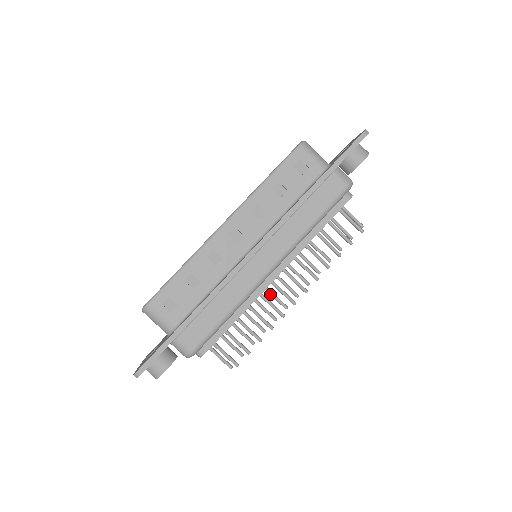
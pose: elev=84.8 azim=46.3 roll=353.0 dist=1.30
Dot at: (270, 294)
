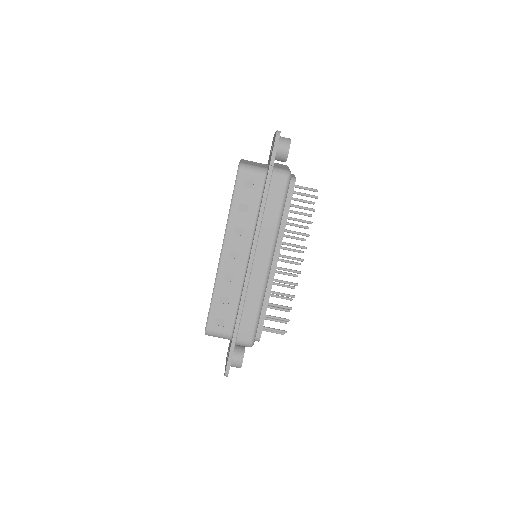
Dot at: occluded
